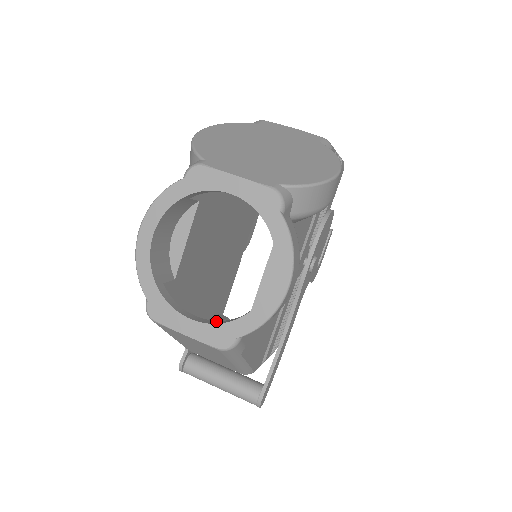
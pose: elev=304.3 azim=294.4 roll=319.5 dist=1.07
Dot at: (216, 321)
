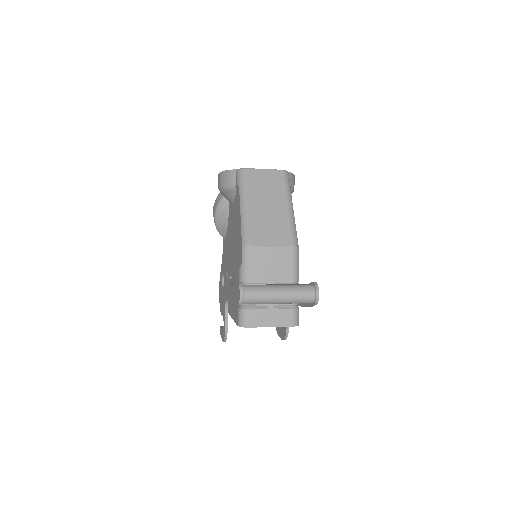
Dot at: occluded
